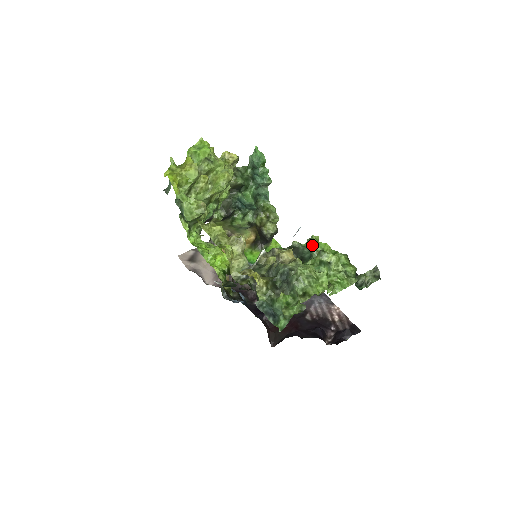
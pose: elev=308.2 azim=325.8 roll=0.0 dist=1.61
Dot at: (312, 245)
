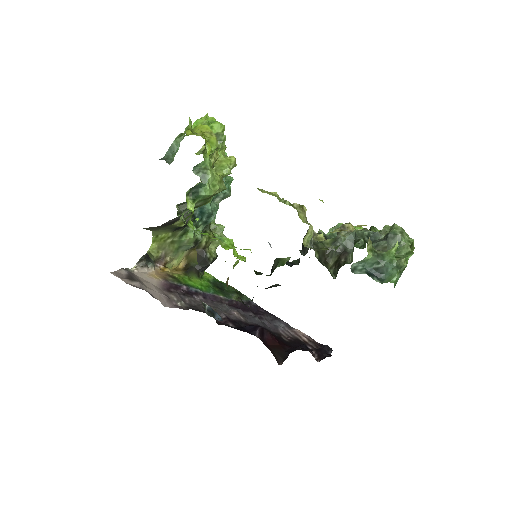
Dot at: occluded
